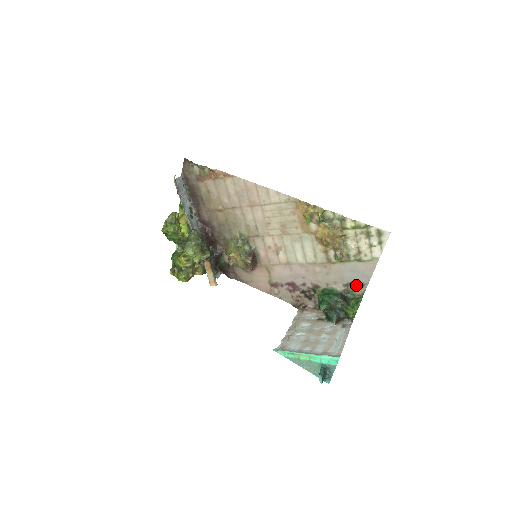
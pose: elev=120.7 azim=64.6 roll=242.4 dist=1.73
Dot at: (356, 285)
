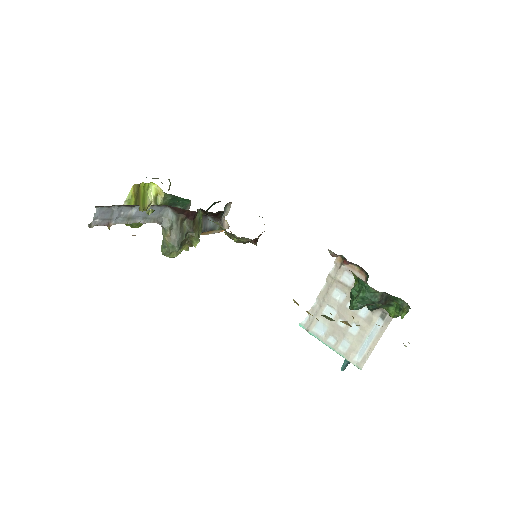
Dot at: occluded
